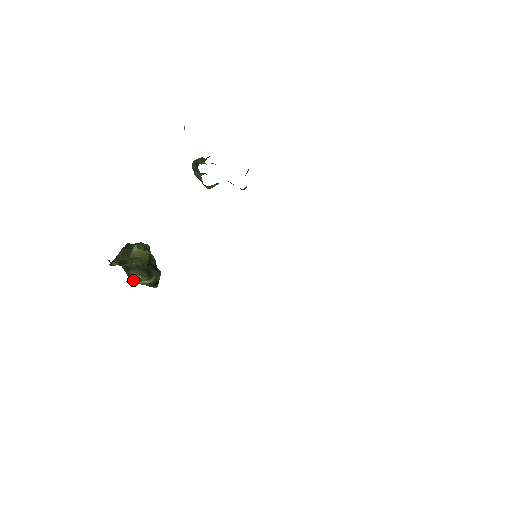
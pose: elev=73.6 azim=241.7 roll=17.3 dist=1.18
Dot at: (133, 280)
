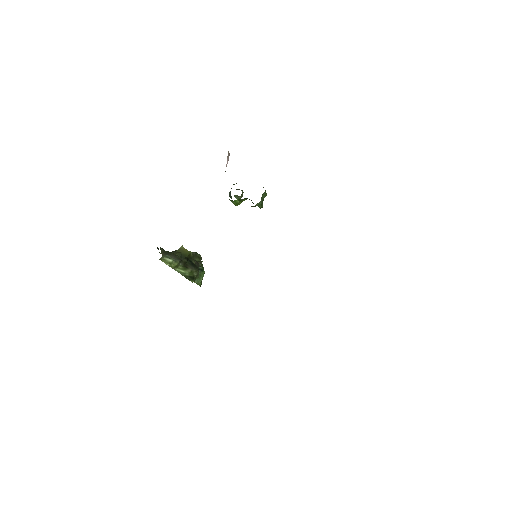
Dot at: (167, 262)
